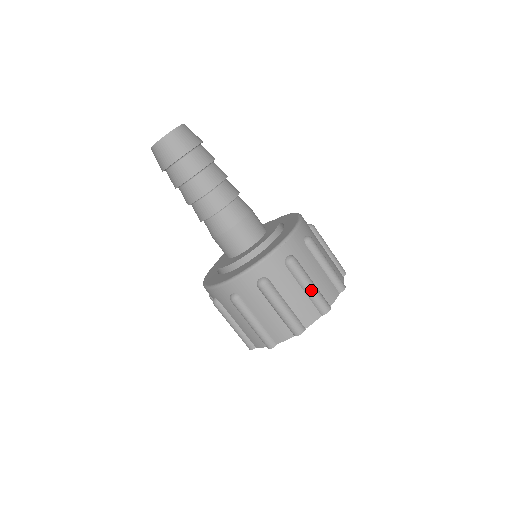
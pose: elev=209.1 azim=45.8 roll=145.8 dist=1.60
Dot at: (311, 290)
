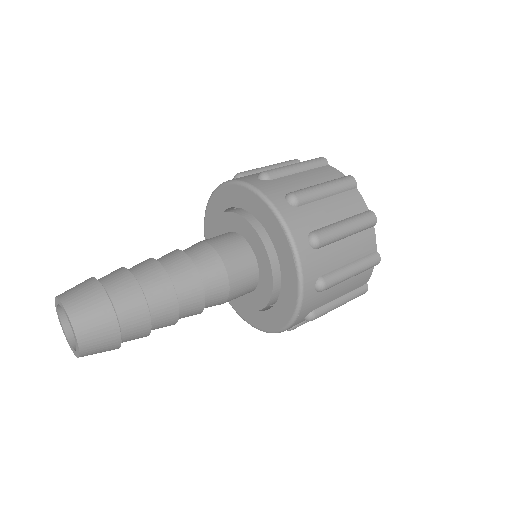
Dot at: occluded
